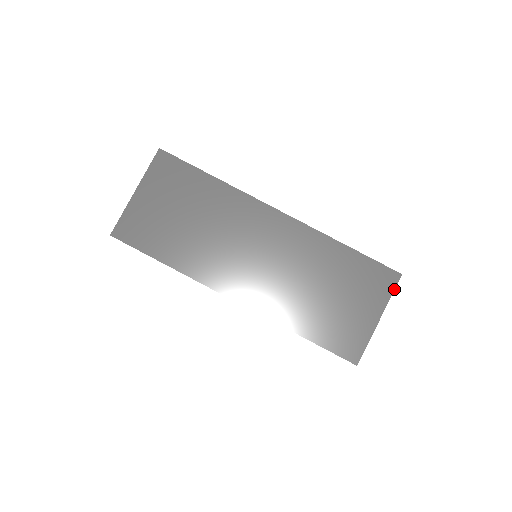
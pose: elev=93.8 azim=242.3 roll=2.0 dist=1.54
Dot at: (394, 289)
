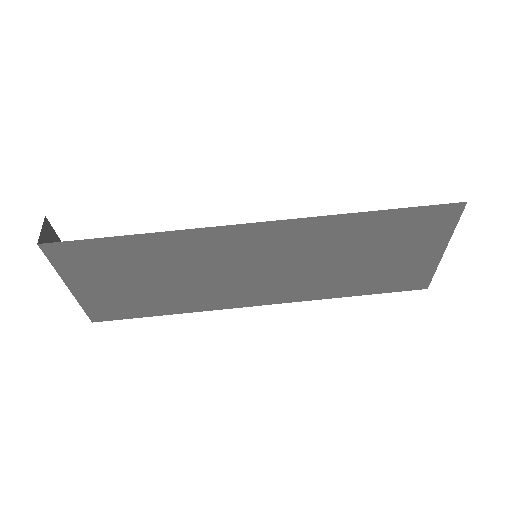
Dot at: (458, 220)
